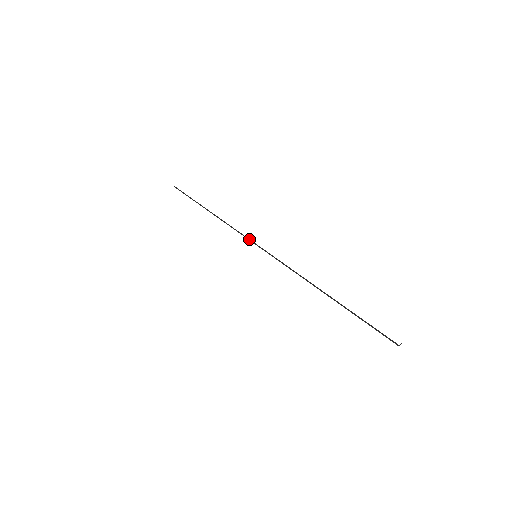
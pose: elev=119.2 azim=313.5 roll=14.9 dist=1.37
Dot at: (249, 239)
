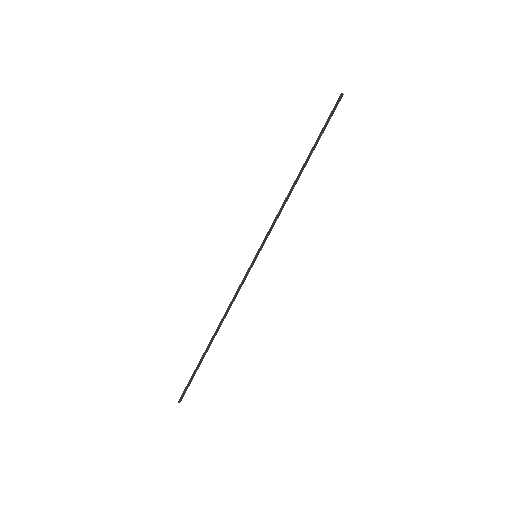
Dot at: (245, 276)
